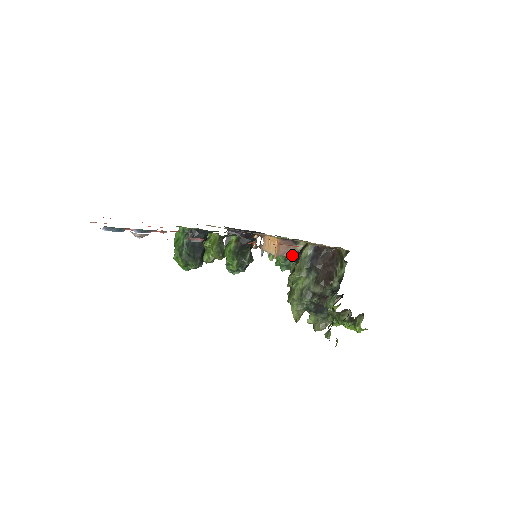
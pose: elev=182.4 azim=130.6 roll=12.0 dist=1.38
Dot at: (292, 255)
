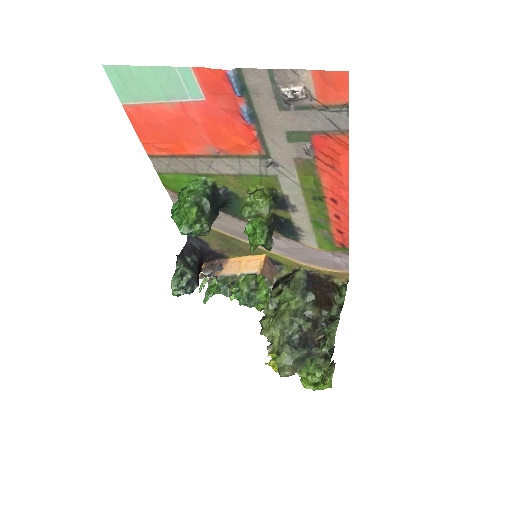
Dot at: (271, 281)
